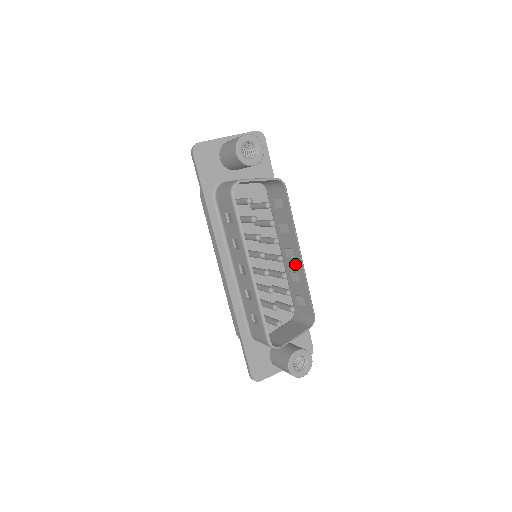
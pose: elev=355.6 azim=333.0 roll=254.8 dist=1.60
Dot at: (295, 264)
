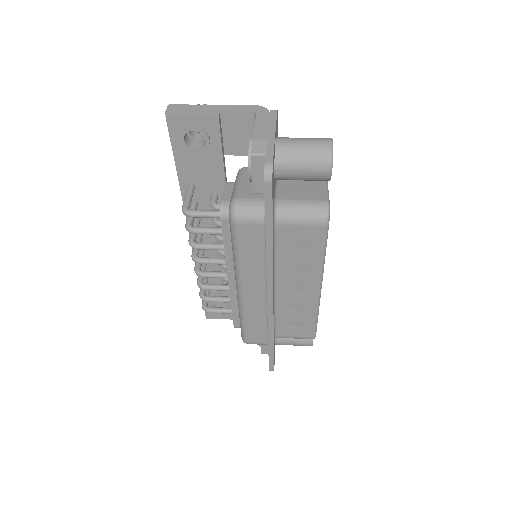
Dot at: occluded
